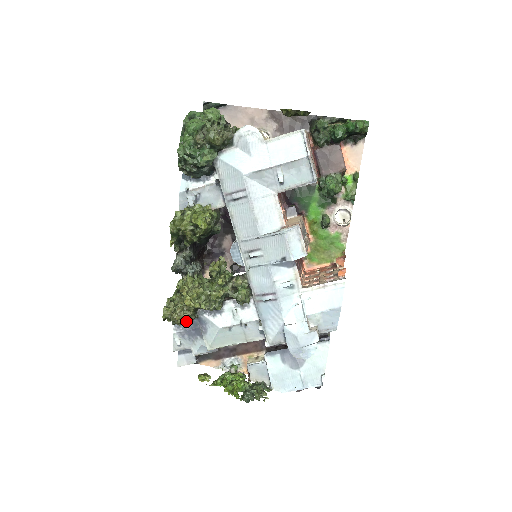
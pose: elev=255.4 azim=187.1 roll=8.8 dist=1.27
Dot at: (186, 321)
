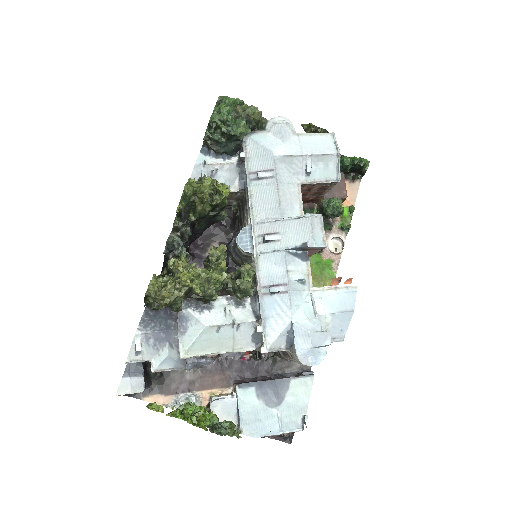
Dot at: (156, 320)
